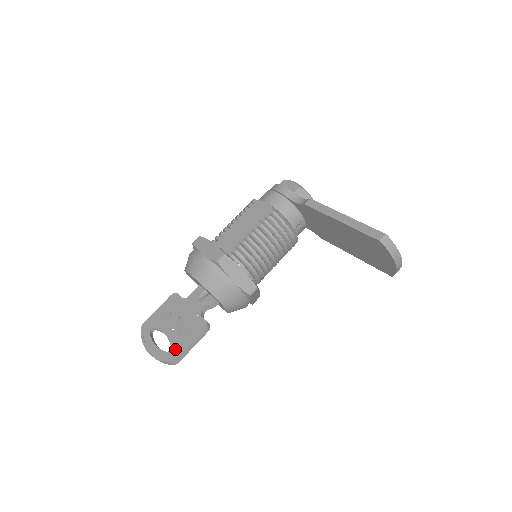
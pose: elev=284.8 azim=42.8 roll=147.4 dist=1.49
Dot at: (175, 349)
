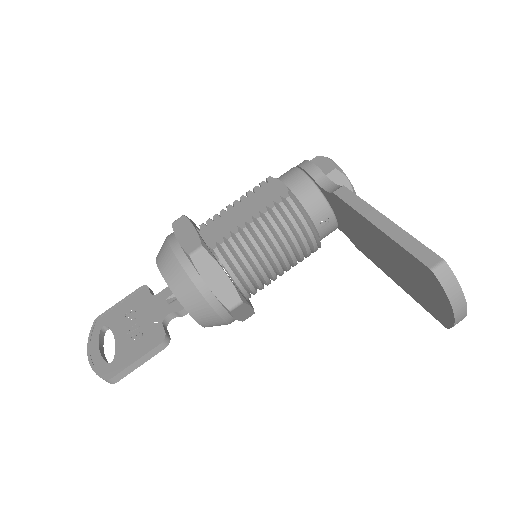
Dot at: (117, 362)
